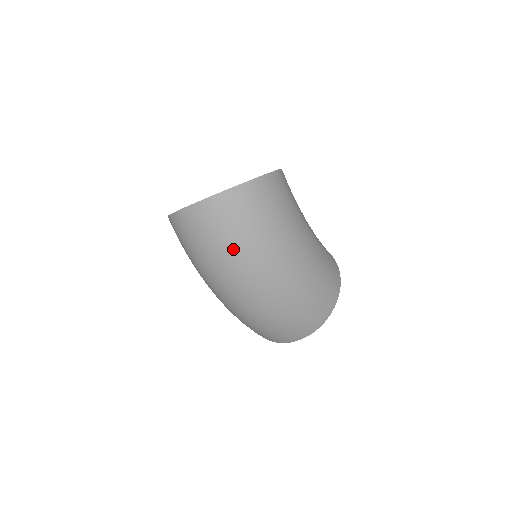
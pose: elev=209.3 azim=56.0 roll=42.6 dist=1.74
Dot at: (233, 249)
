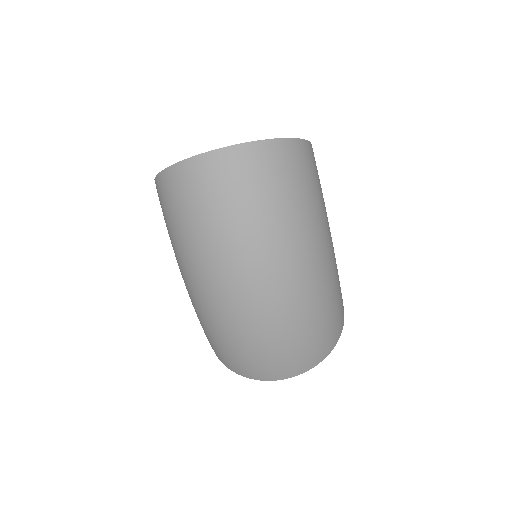
Dot at: (265, 220)
